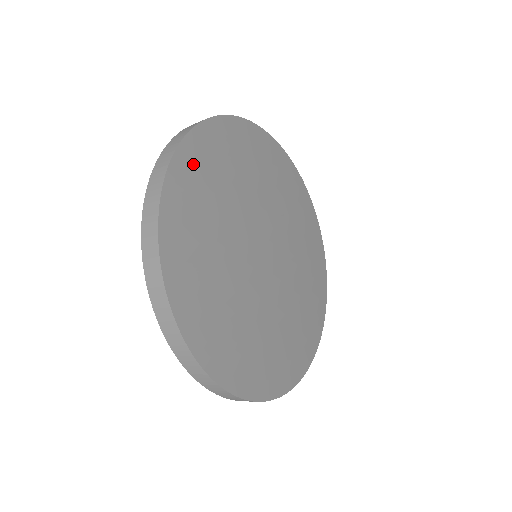
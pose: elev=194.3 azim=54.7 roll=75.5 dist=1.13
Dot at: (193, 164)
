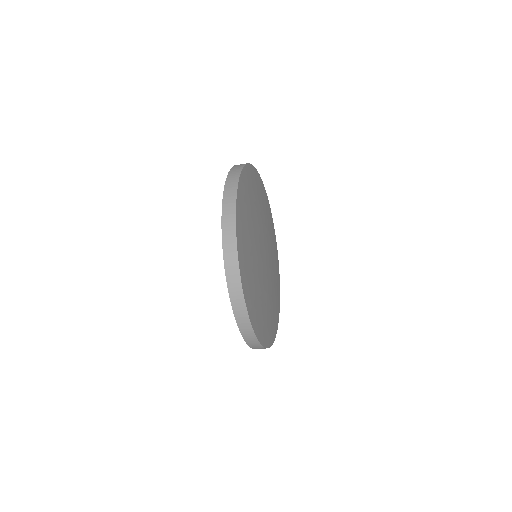
Dot at: (241, 218)
